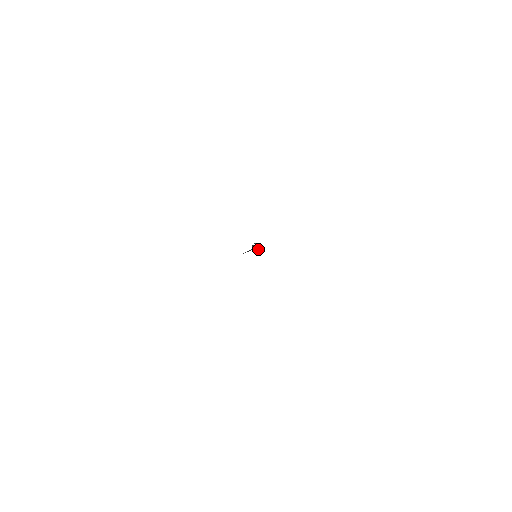
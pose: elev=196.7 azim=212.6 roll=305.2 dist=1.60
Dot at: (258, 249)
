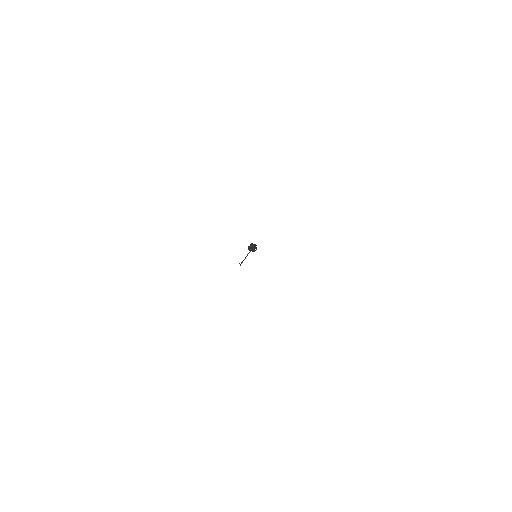
Dot at: (256, 247)
